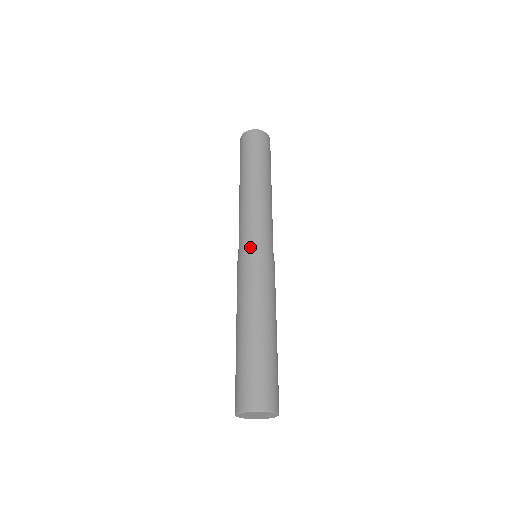
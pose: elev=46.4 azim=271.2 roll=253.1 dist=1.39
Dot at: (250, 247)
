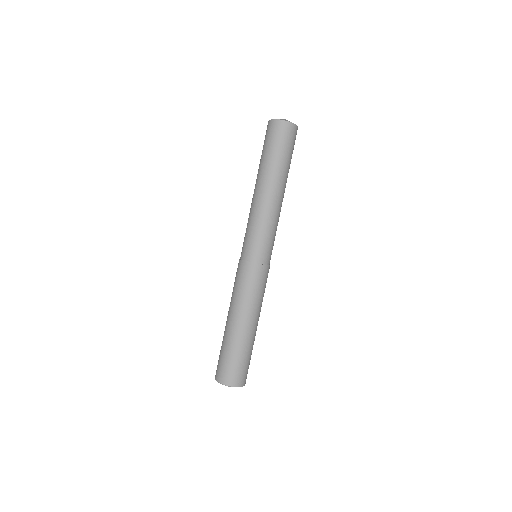
Dot at: (264, 258)
